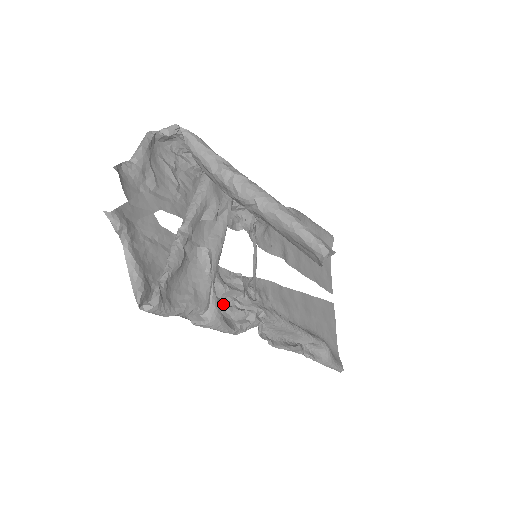
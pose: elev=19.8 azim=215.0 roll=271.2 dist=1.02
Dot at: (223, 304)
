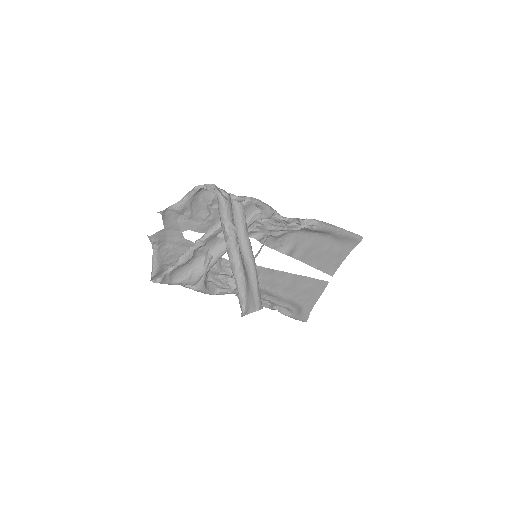
Dot at: (211, 281)
